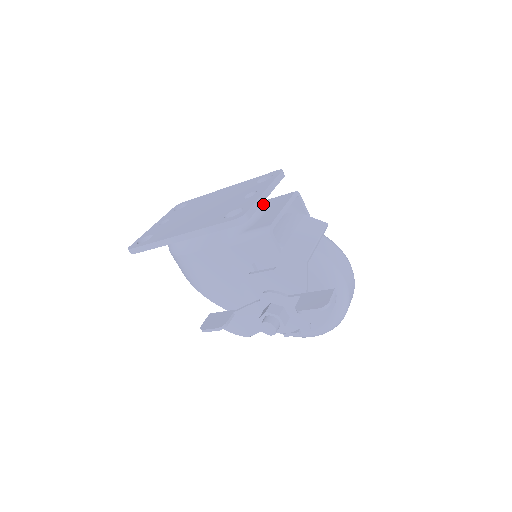
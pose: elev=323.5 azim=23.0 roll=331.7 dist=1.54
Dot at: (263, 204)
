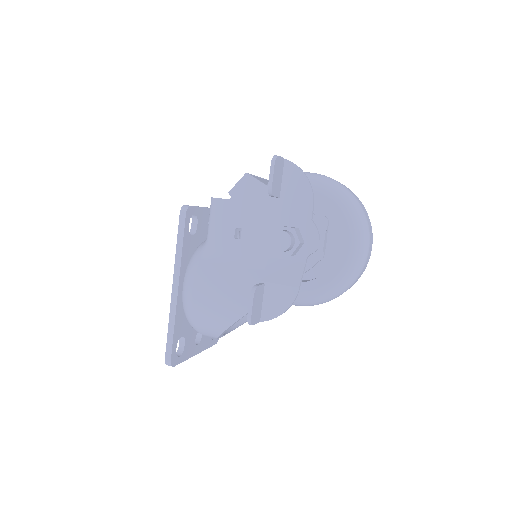
Dot at: occluded
